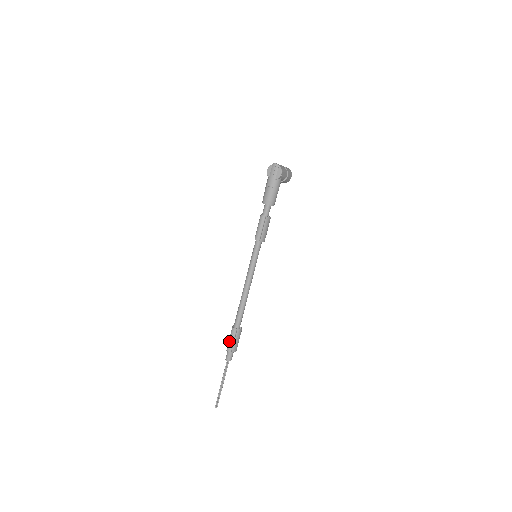
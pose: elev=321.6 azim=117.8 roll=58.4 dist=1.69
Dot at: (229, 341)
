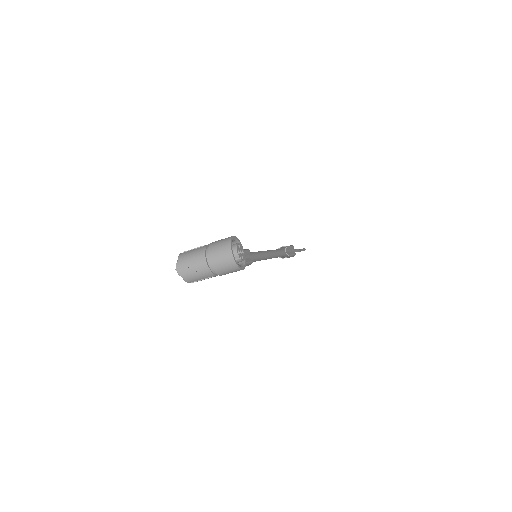
Dot at: occluded
